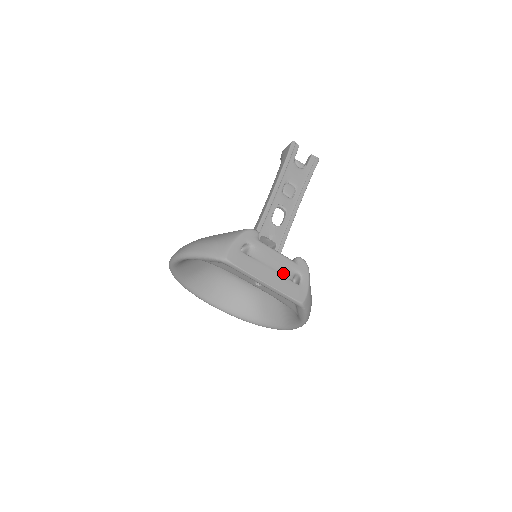
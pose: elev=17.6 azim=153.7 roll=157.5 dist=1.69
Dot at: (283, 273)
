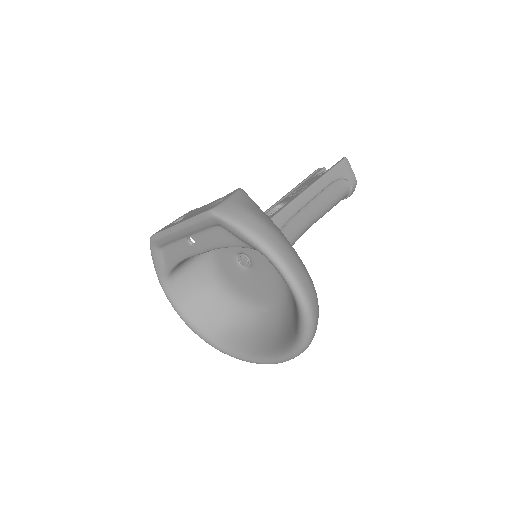
Dot at: occluded
